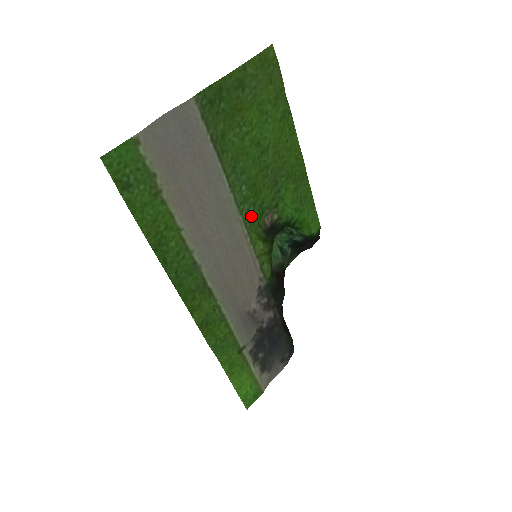
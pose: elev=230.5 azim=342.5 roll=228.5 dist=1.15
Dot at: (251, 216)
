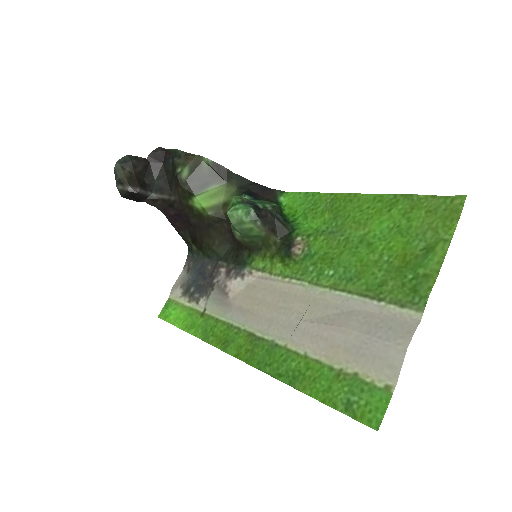
Dot at: (305, 270)
